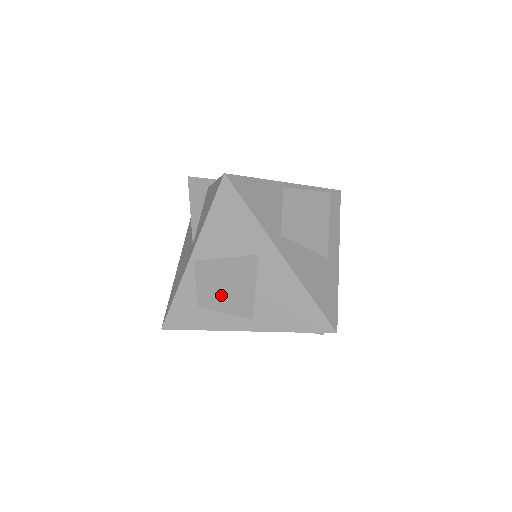
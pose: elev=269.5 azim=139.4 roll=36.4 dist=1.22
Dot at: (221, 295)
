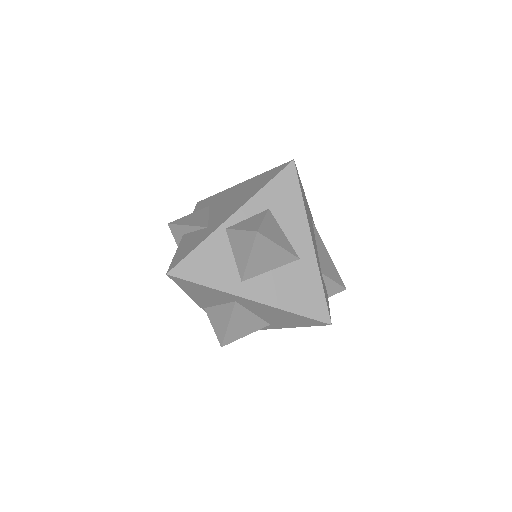
Dot at: (231, 333)
